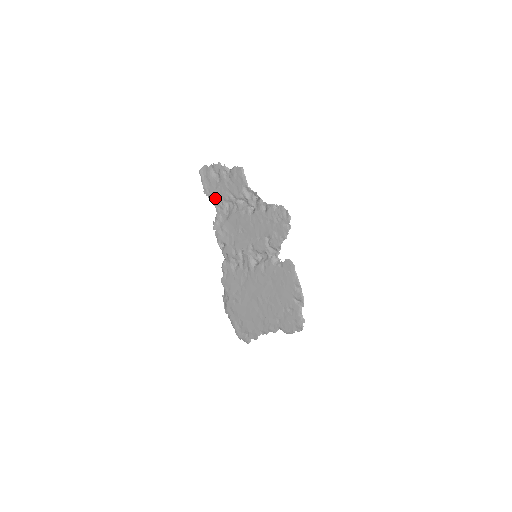
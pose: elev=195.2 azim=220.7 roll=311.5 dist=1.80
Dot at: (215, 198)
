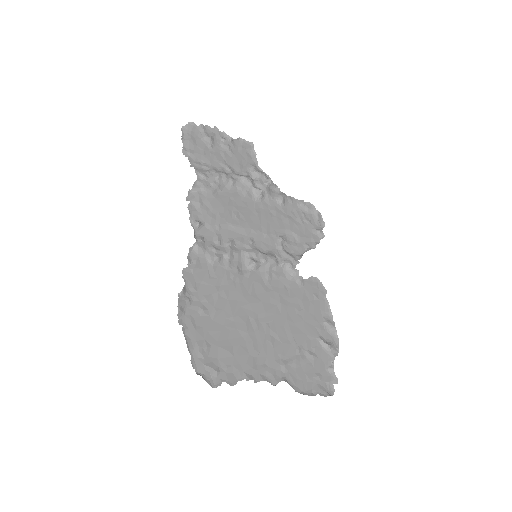
Dot at: (199, 164)
